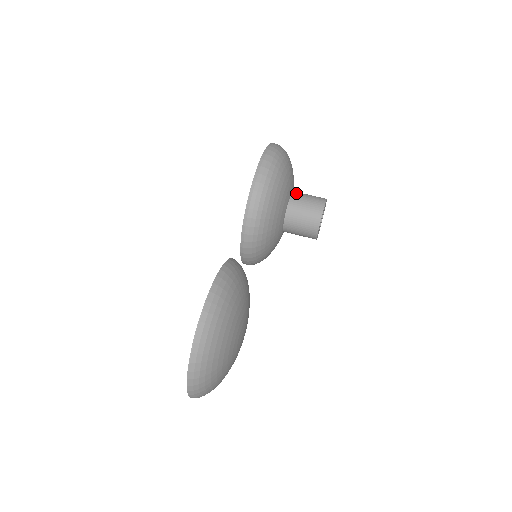
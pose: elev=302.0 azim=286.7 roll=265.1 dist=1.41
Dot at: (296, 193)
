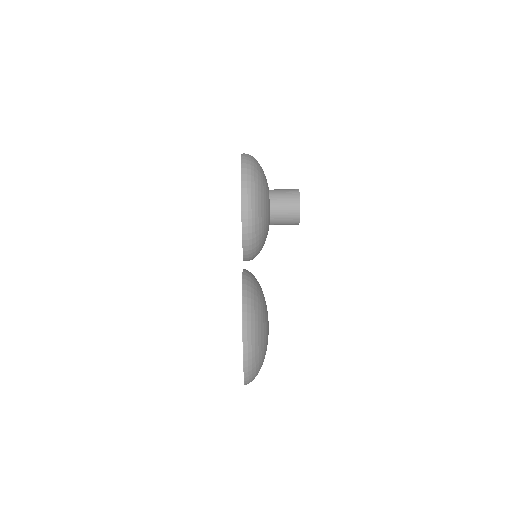
Dot at: (273, 193)
